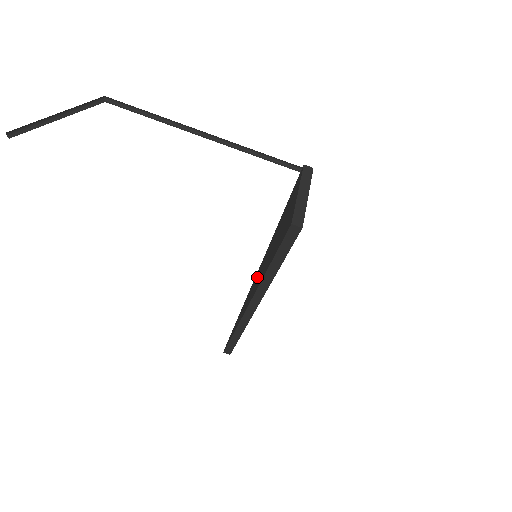
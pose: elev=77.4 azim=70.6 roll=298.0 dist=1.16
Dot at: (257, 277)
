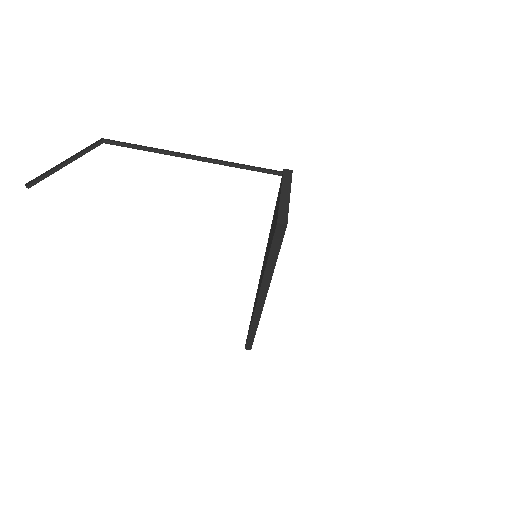
Dot at: (261, 275)
